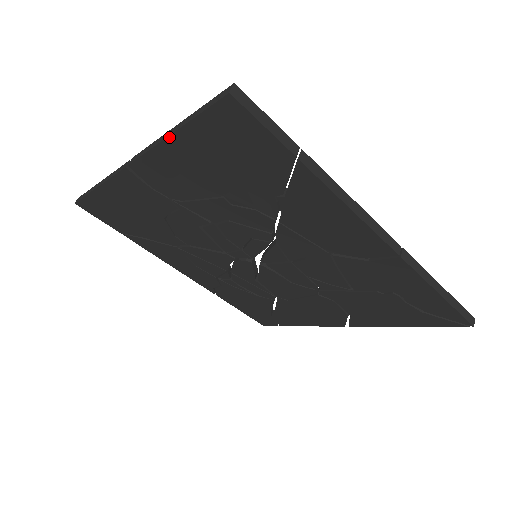
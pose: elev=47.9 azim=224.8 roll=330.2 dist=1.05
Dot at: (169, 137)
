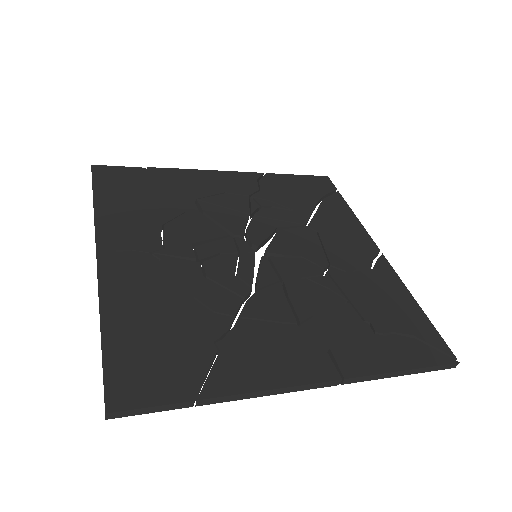
Dot at: occluded
